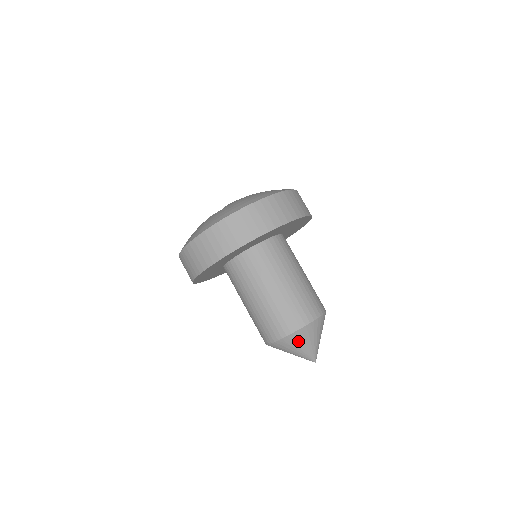
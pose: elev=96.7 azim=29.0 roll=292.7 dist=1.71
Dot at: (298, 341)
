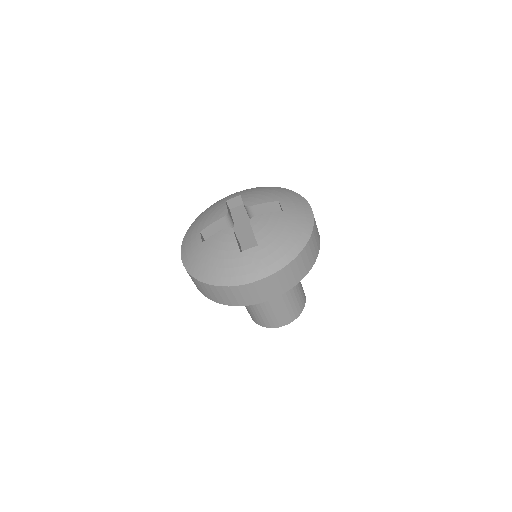
Dot at: occluded
